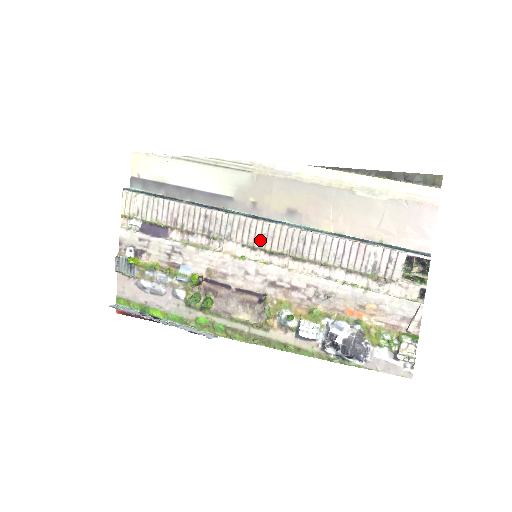
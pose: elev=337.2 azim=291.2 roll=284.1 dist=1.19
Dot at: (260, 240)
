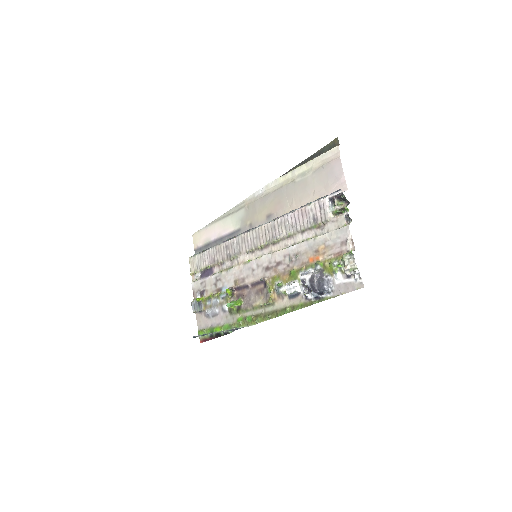
Dot at: (254, 243)
